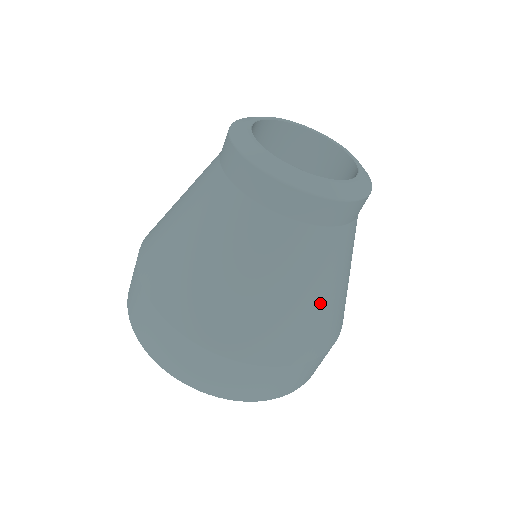
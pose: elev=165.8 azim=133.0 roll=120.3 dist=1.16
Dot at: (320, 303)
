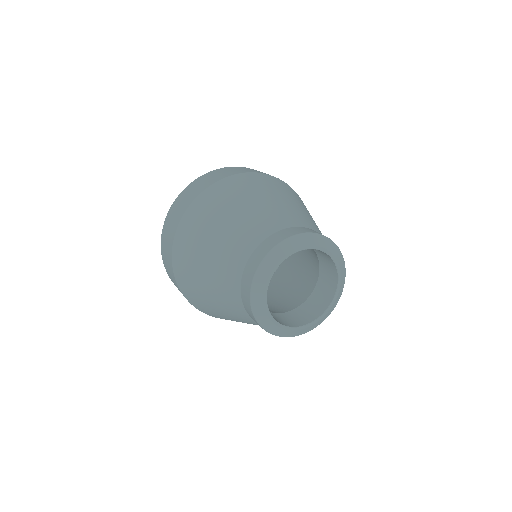
Dot at: occluded
